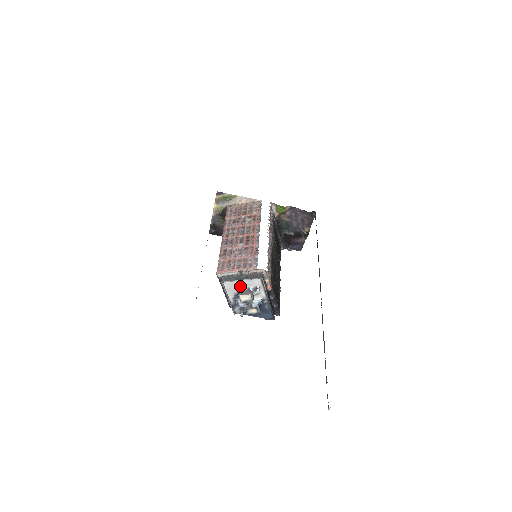
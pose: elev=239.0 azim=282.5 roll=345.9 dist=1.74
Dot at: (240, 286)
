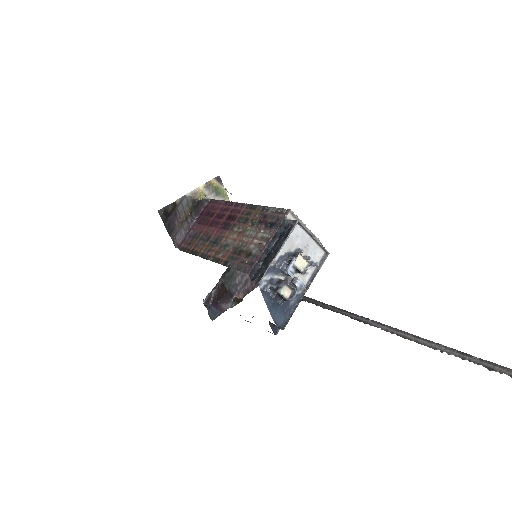
Dot at: (302, 245)
